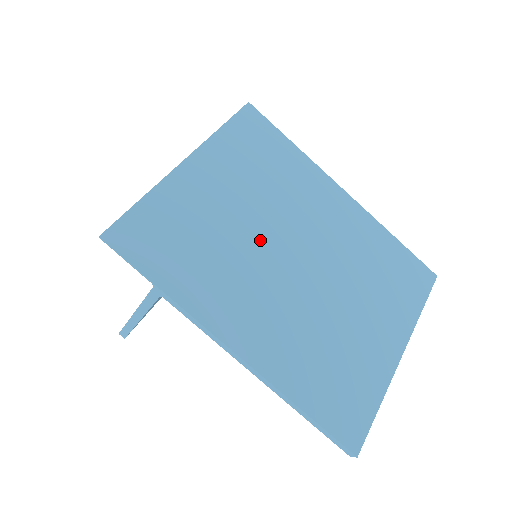
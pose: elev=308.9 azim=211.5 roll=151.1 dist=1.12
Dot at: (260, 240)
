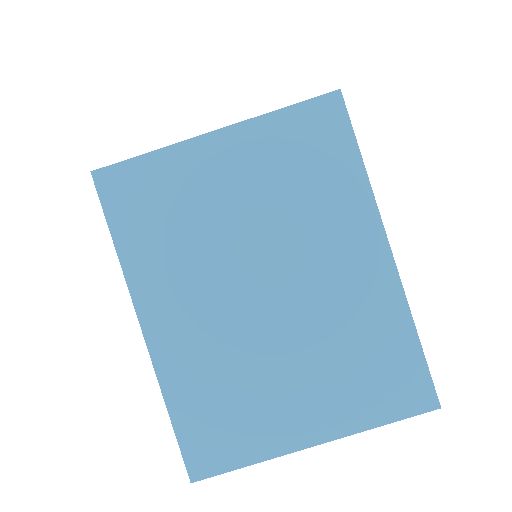
Dot at: (238, 249)
